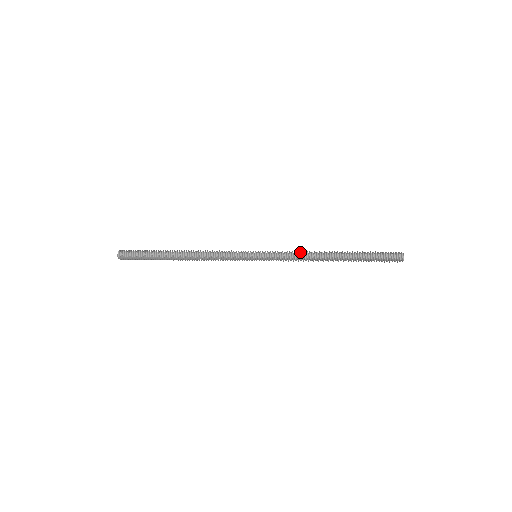
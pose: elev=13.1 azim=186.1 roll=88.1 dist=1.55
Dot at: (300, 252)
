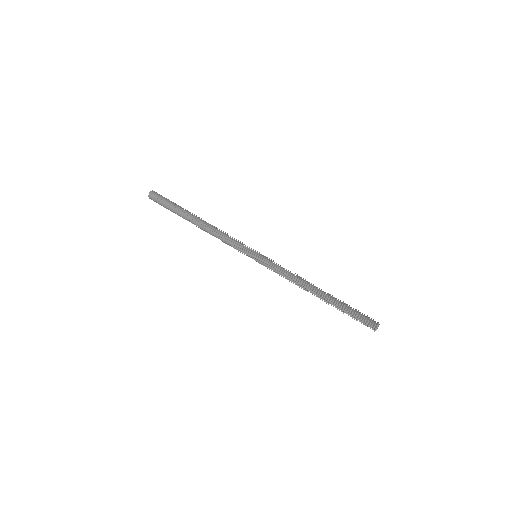
Dot at: (291, 276)
